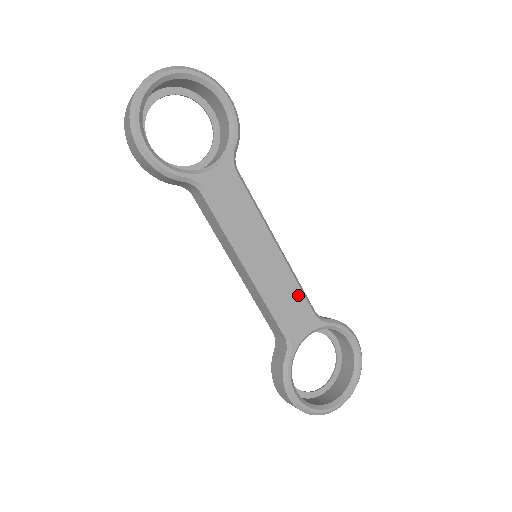
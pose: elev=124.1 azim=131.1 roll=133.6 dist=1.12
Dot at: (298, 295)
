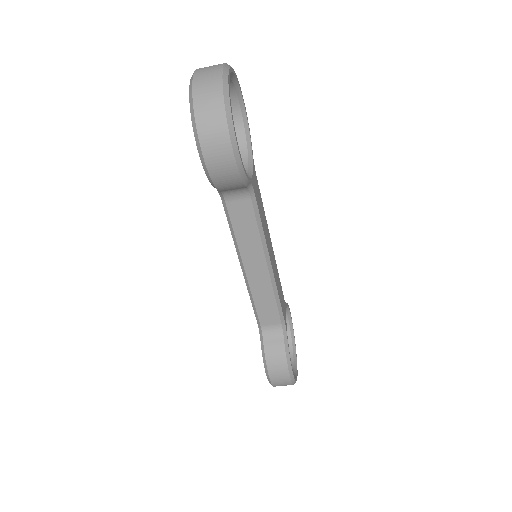
Dot at: (280, 284)
